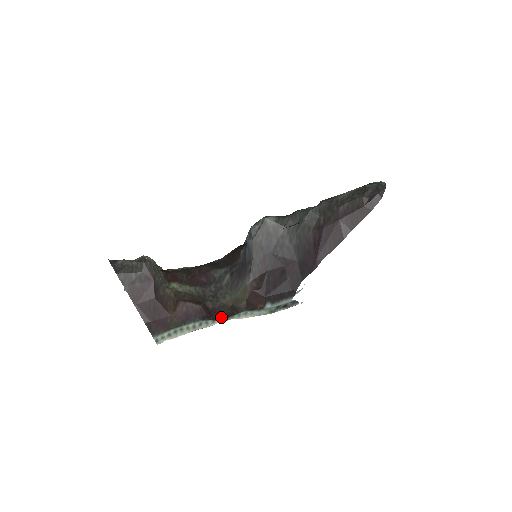
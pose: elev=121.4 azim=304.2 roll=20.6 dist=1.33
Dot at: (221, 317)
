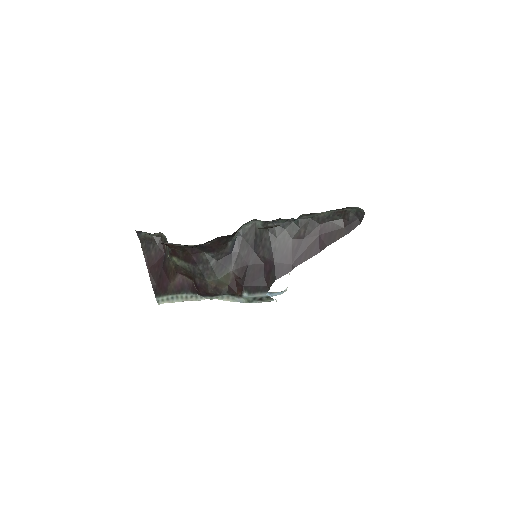
Dot at: (206, 294)
